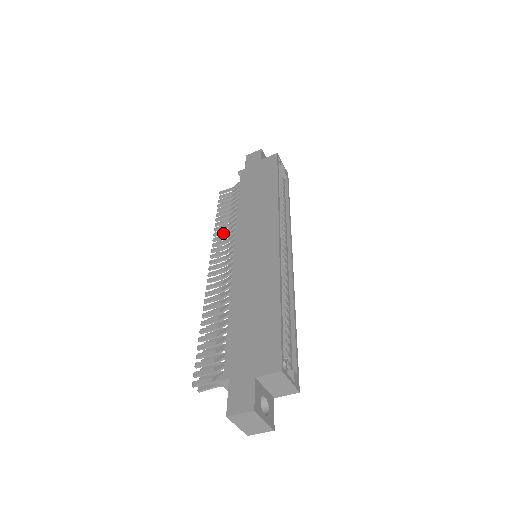
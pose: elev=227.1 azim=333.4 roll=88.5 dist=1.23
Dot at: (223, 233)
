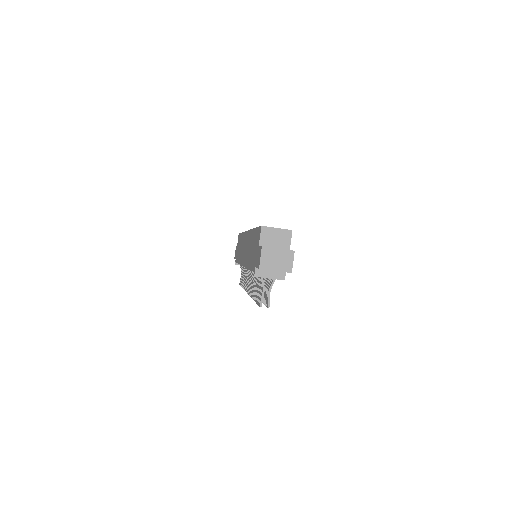
Dot at: occluded
